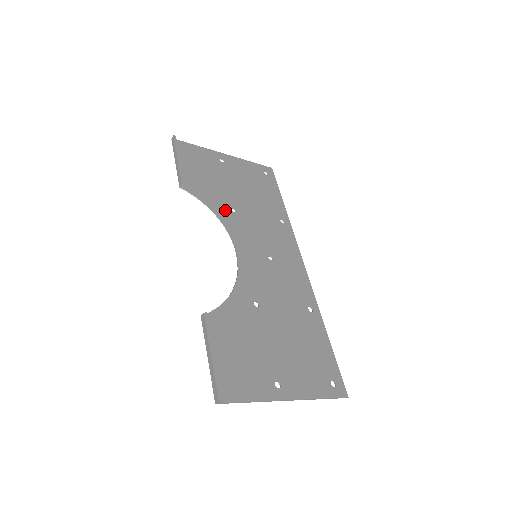
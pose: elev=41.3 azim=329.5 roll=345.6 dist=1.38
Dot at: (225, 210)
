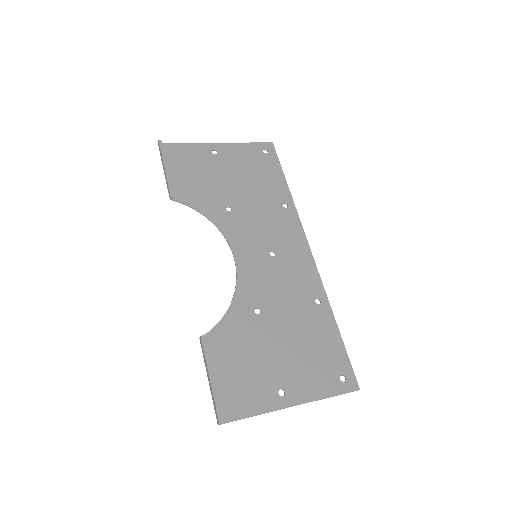
Dot at: (220, 212)
